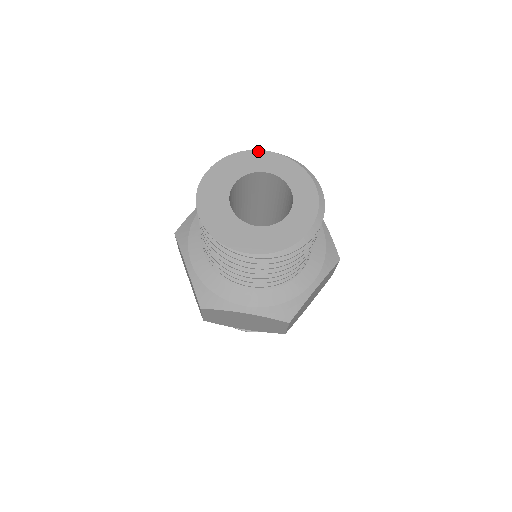
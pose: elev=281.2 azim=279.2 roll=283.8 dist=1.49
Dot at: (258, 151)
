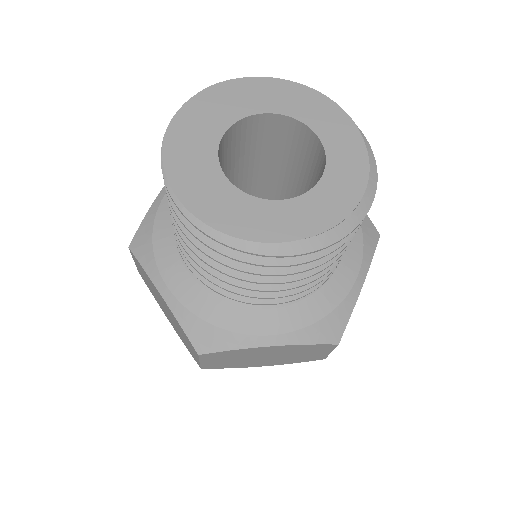
Dot at: (333, 103)
